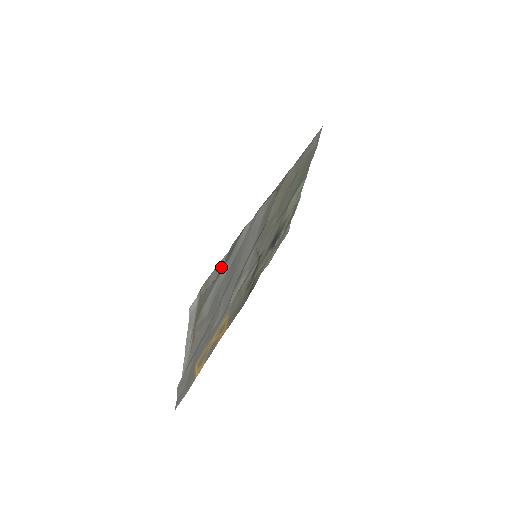
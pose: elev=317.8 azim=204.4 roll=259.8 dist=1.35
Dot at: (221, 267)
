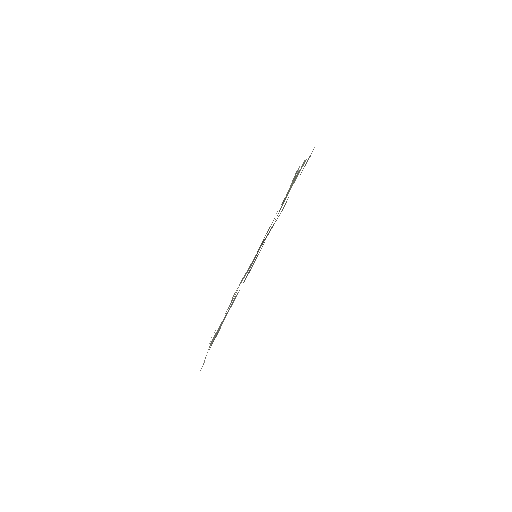
Dot at: occluded
